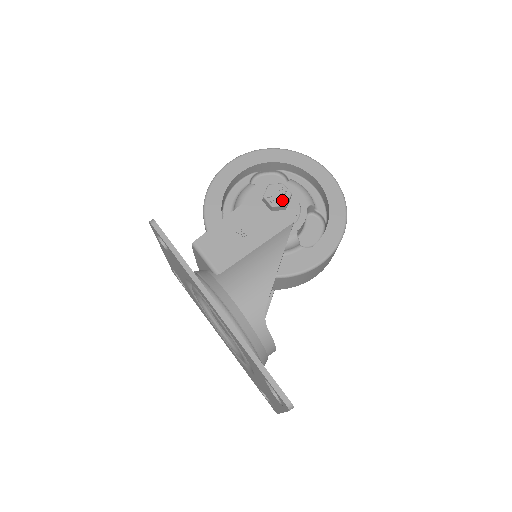
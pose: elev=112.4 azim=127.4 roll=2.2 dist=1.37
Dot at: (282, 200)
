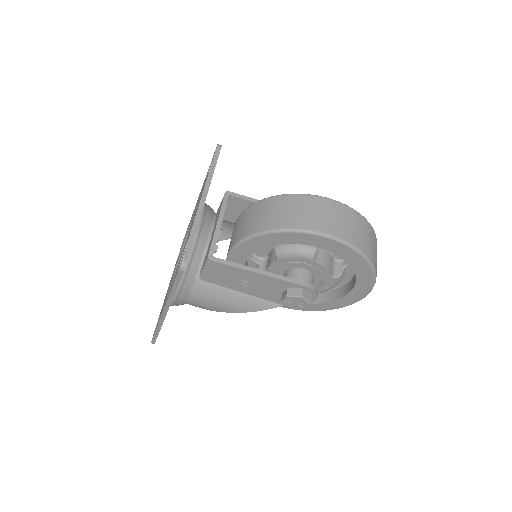
Dot at: (292, 306)
